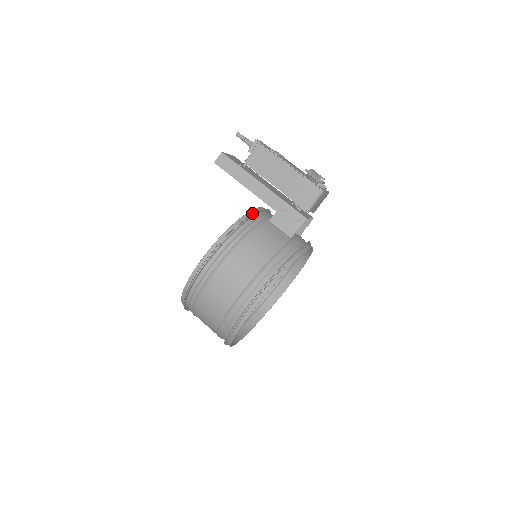
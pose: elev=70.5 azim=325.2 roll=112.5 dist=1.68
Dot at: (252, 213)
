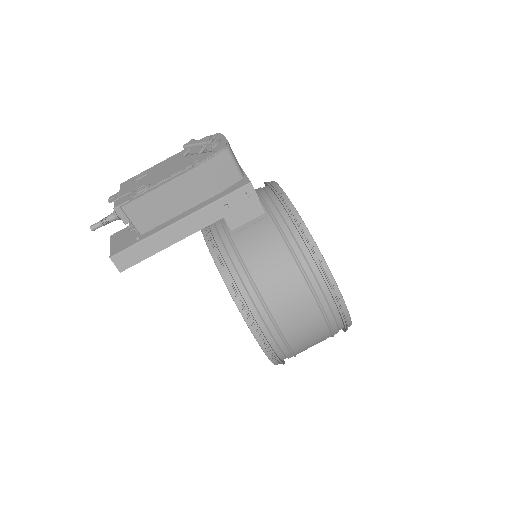
Dot at: (215, 251)
